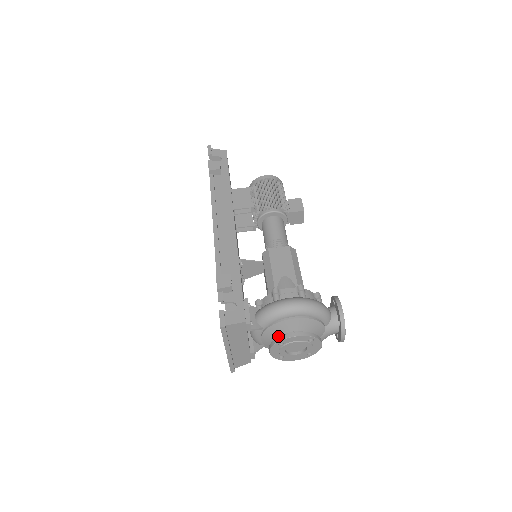
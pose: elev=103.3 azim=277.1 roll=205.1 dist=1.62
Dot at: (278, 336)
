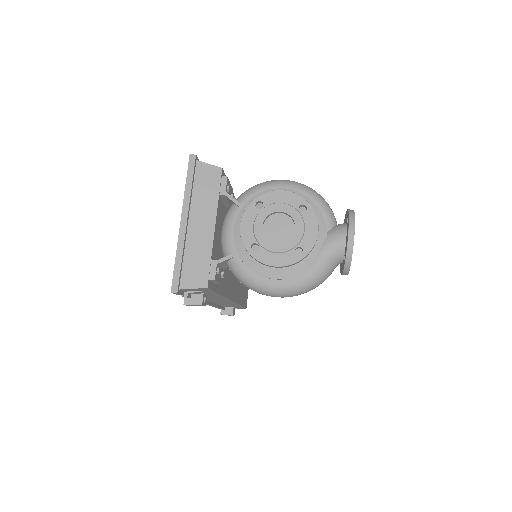
Dot at: occluded
